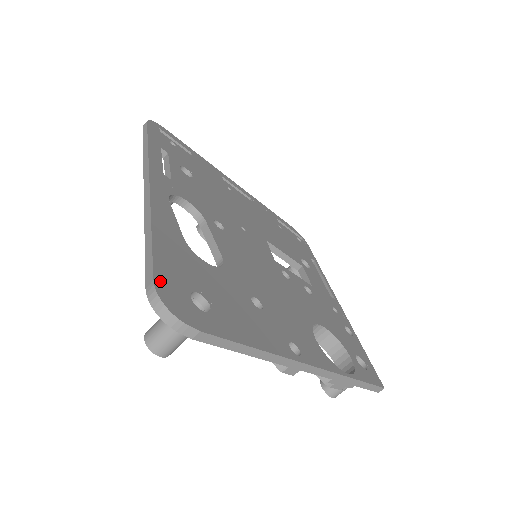
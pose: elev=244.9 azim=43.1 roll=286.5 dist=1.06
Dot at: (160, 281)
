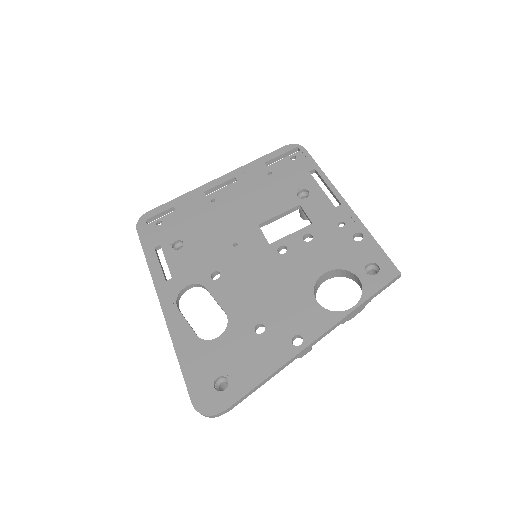
Dot at: (195, 398)
